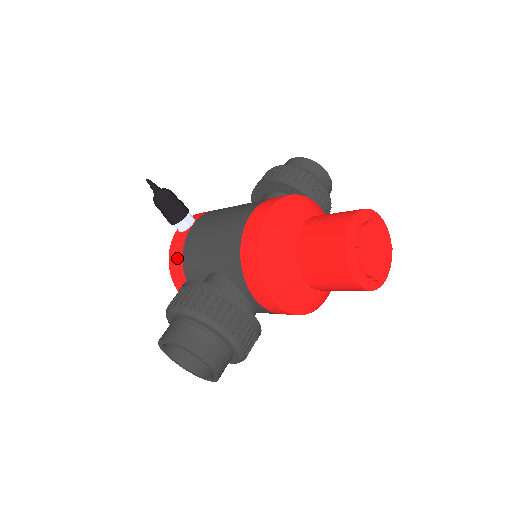
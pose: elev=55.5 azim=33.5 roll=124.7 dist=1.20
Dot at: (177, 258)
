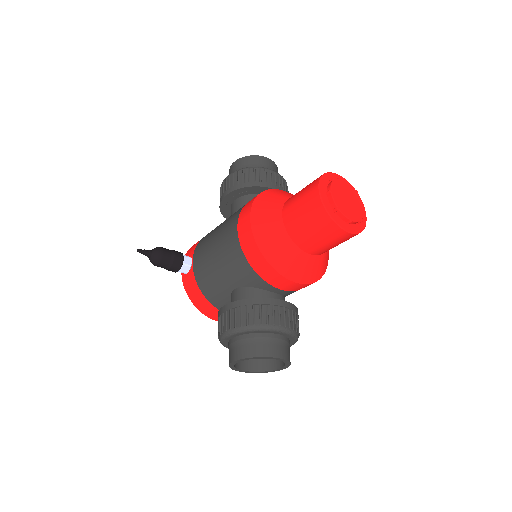
Dot at: (197, 295)
